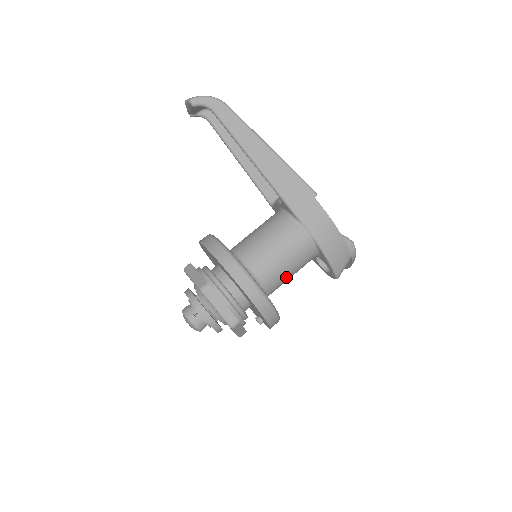
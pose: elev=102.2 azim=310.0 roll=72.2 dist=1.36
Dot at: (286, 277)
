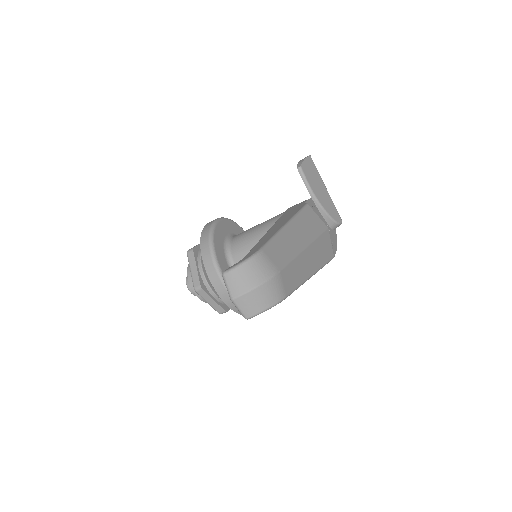
Dot at: occluded
